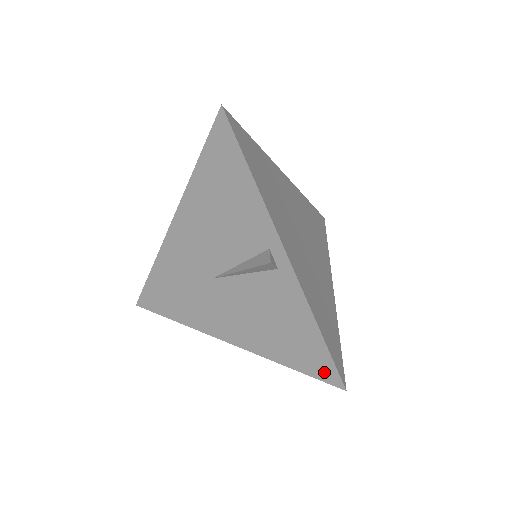
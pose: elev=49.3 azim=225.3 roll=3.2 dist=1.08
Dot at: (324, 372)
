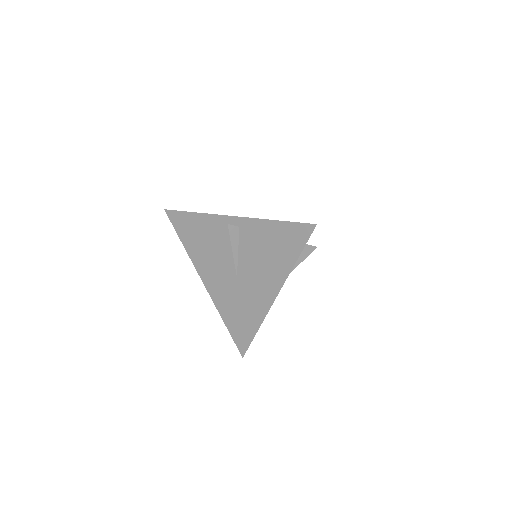
Dot at: (303, 233)
